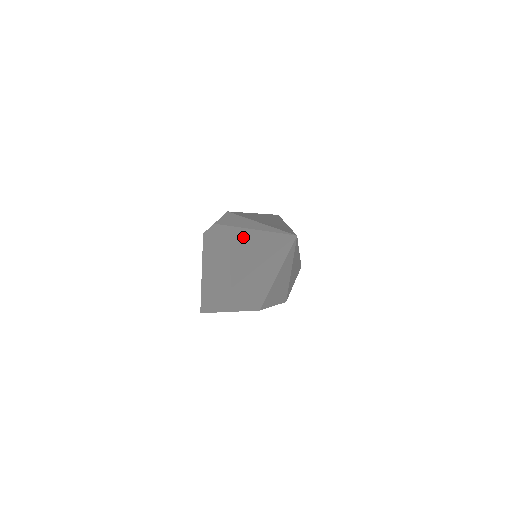
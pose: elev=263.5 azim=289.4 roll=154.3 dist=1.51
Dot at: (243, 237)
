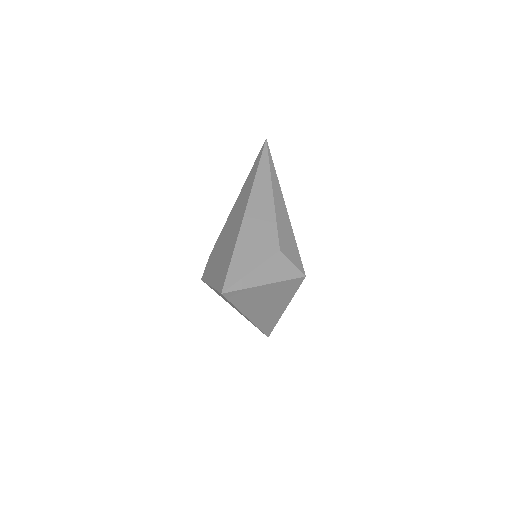
Dot at: (237, 203)
